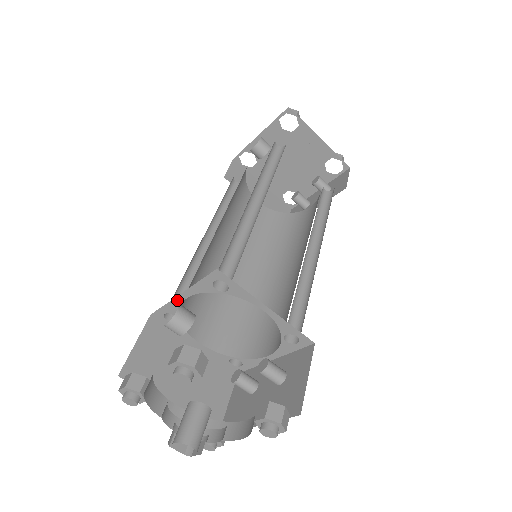
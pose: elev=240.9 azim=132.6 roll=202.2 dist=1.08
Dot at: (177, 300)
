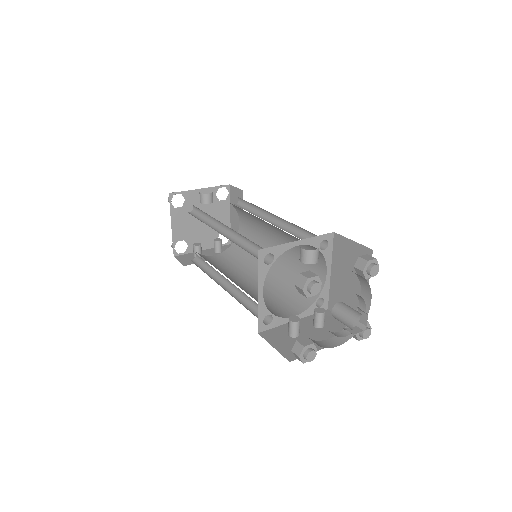
Dot at: (290, 245)
